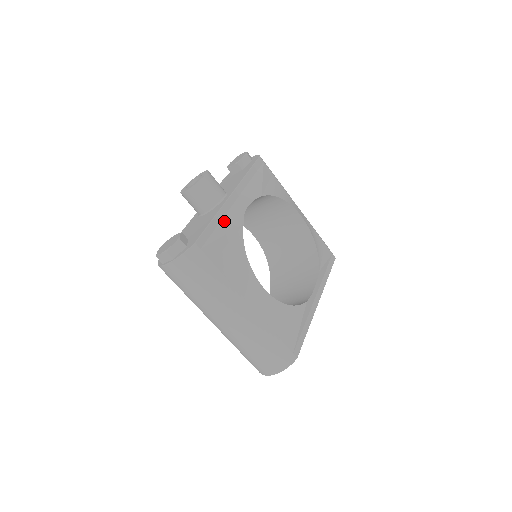
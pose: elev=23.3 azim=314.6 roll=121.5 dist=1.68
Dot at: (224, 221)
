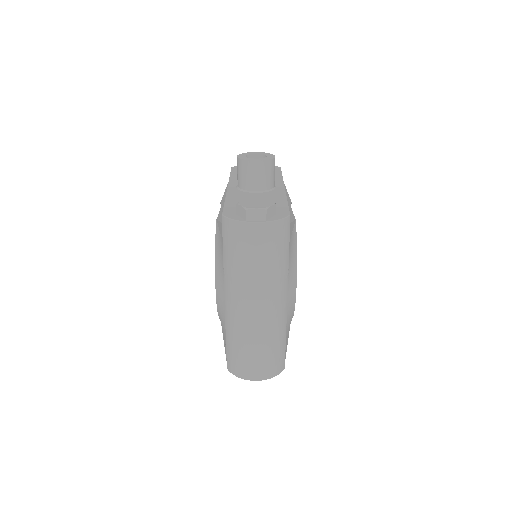
Dot at: occluded
